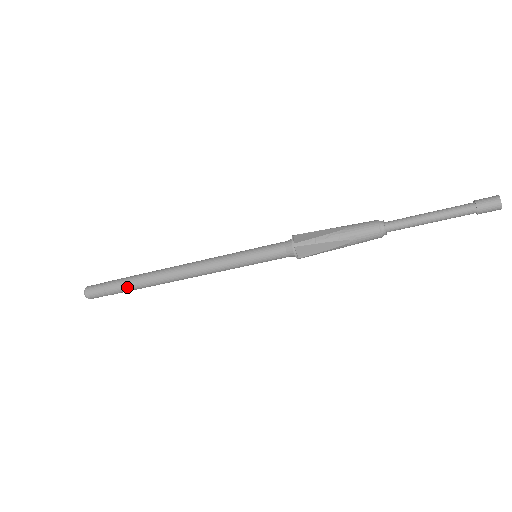
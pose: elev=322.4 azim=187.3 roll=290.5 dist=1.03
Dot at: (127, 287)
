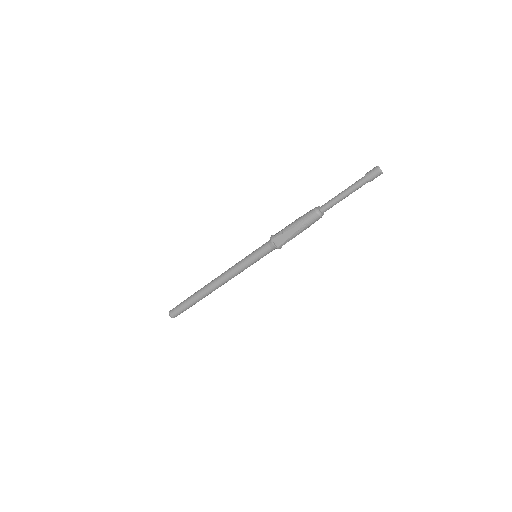
Dot at: (190, 301)
